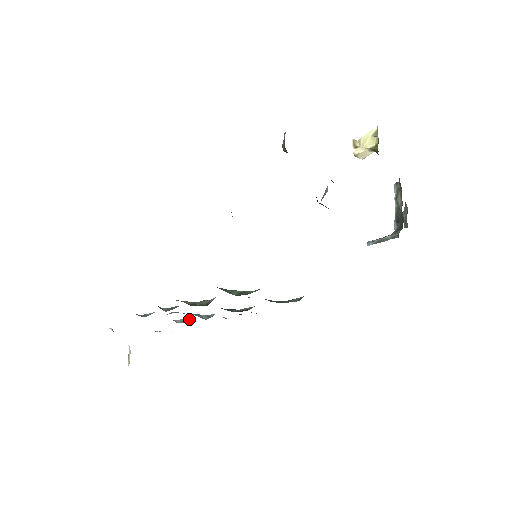
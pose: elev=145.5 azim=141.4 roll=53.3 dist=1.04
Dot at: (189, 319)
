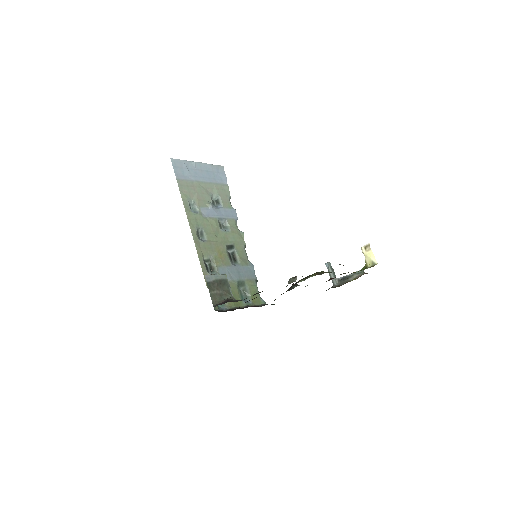
Dot at: (220, 201)
